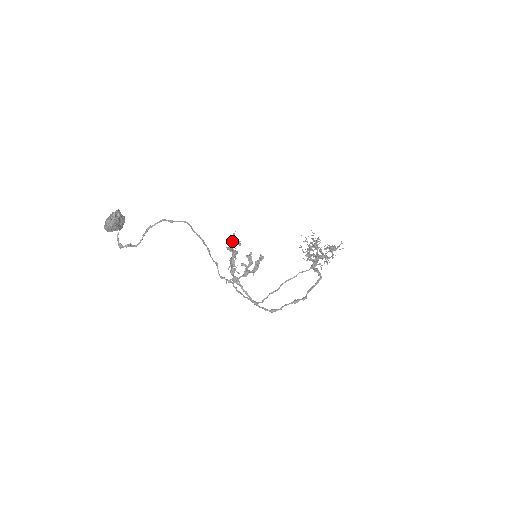
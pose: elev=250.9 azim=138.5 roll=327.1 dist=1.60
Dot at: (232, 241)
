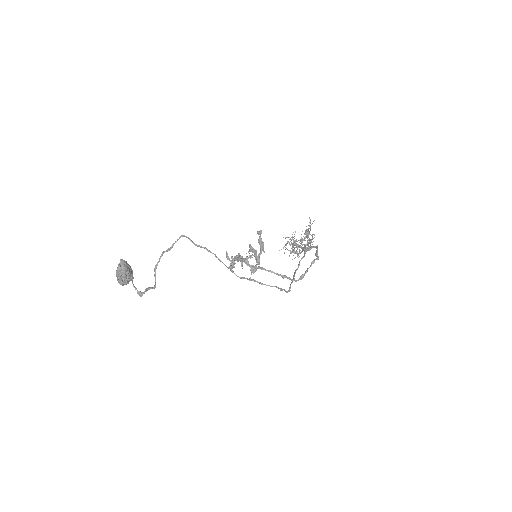
Dot at: (229, 260)
